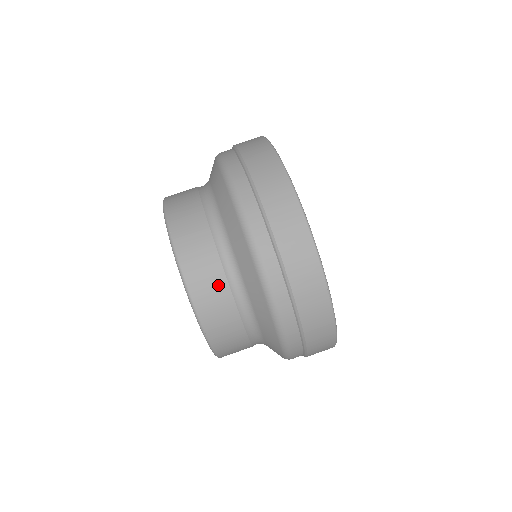
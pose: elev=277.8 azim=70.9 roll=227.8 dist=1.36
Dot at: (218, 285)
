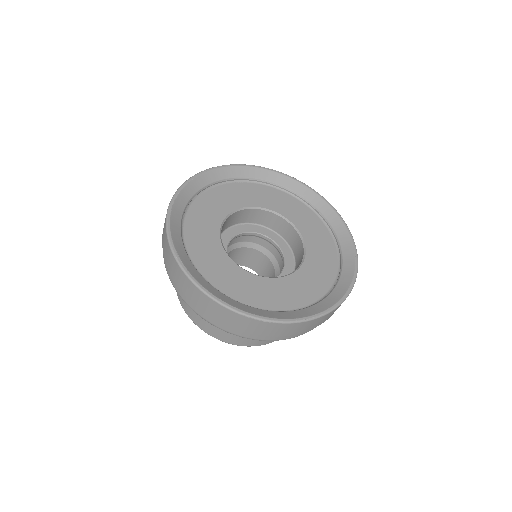
Dot at: occluded
